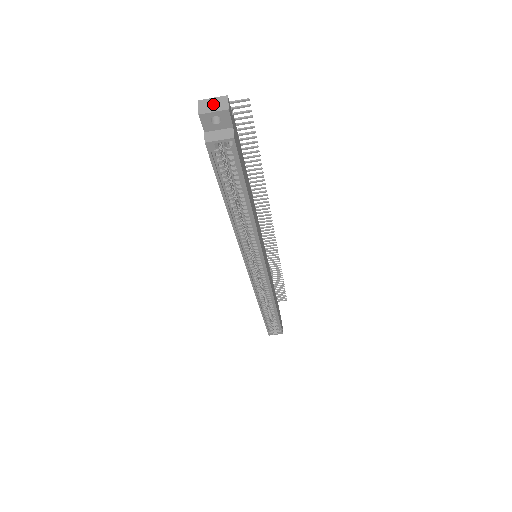
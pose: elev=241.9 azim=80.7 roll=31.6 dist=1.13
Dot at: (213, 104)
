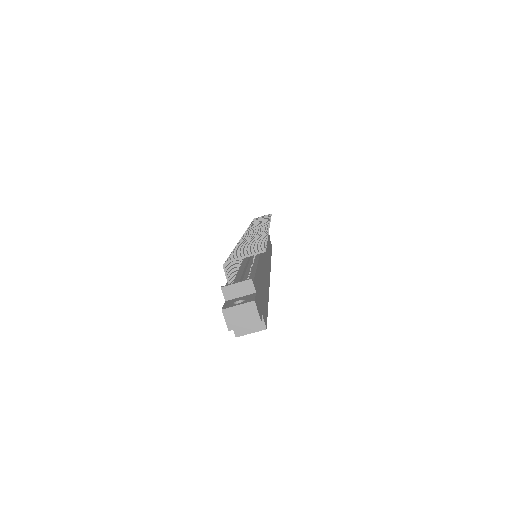
Dot at: (241, 315)
